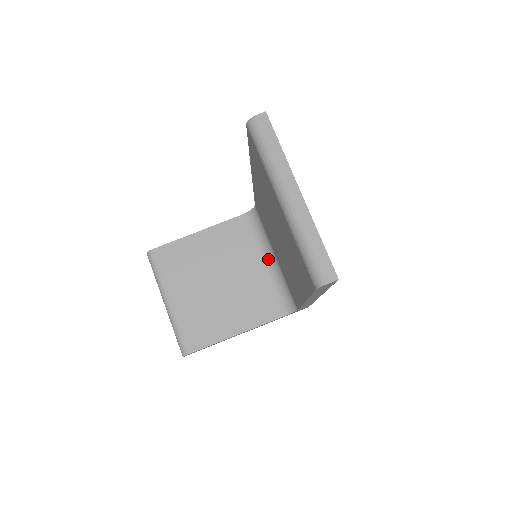
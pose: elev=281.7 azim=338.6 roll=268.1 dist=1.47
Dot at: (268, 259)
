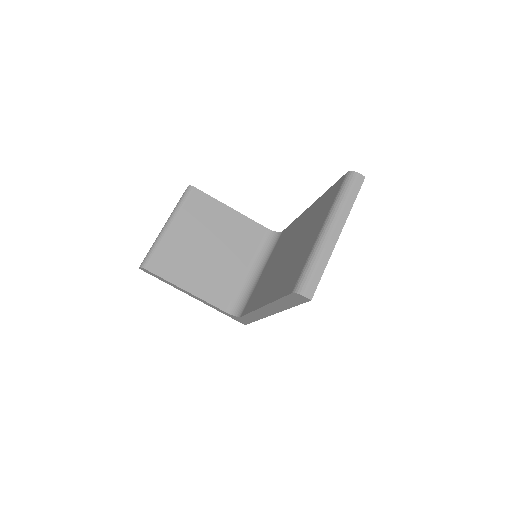
Dot at: (255, 270)
